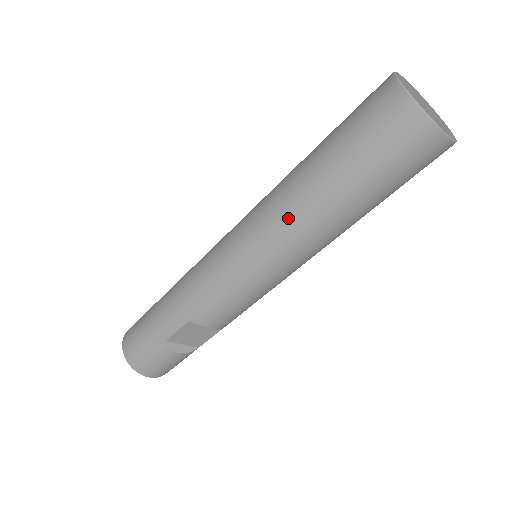
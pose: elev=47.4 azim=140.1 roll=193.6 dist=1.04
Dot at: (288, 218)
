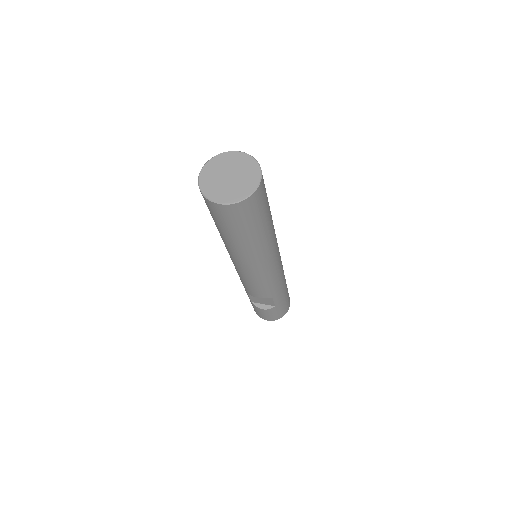
Dot at: occluded
